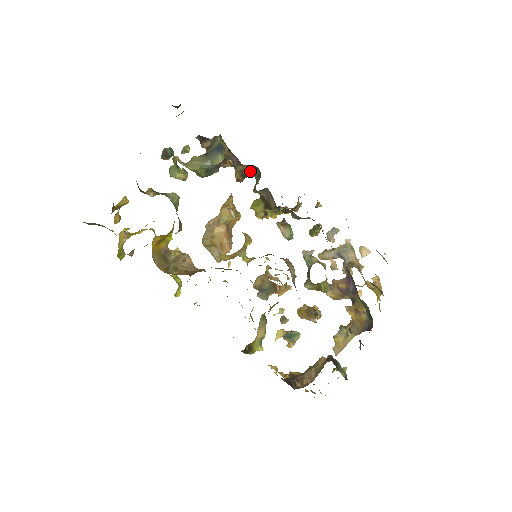
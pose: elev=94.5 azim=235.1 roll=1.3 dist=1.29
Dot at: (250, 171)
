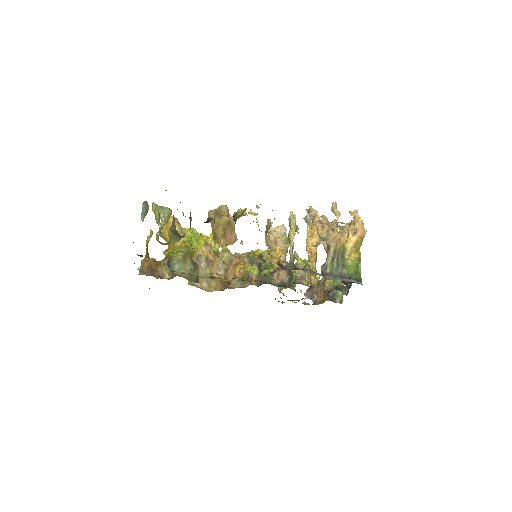
Dot at: occluded
